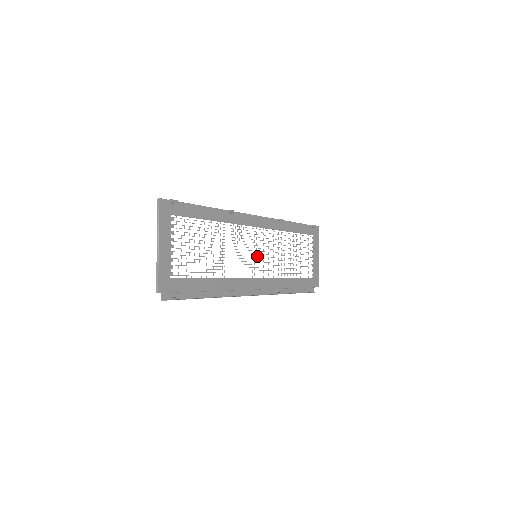
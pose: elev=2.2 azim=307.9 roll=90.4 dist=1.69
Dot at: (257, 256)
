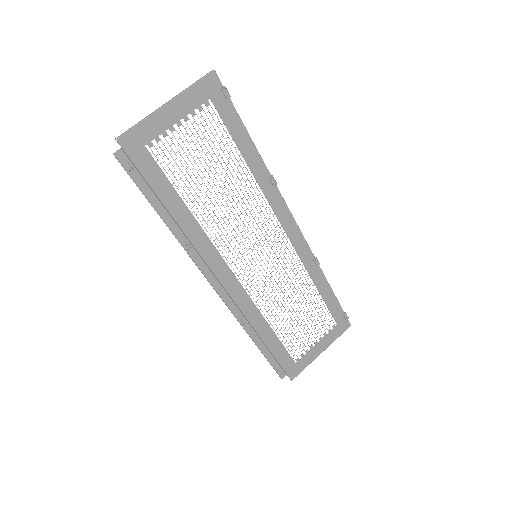
Dot at: occluded
